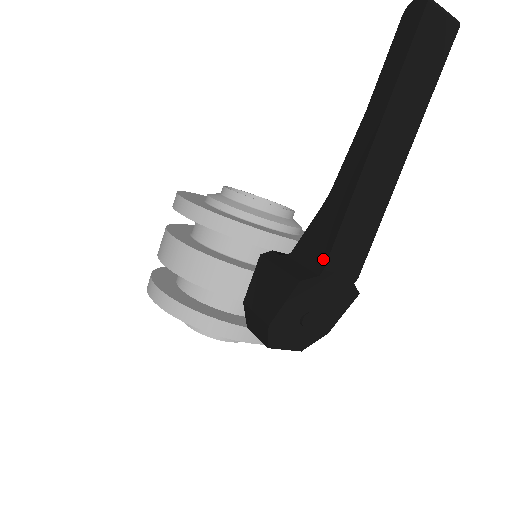
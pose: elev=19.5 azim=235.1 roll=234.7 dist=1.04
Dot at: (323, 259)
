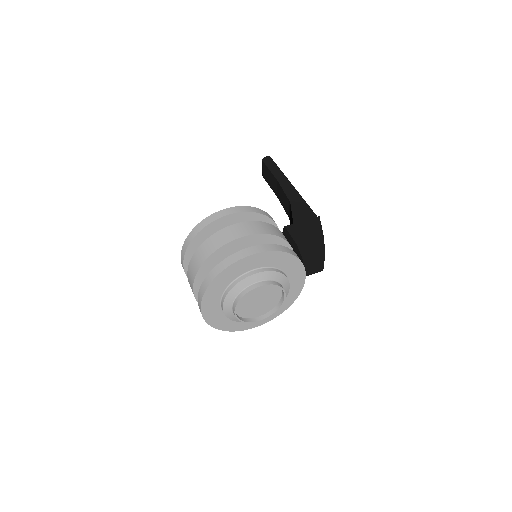
Dot at: (313, 215)
